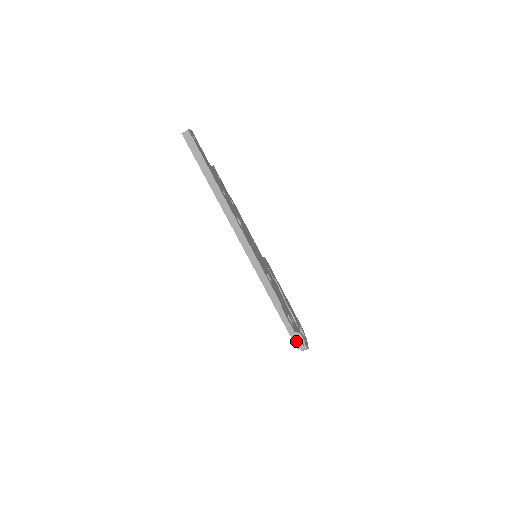
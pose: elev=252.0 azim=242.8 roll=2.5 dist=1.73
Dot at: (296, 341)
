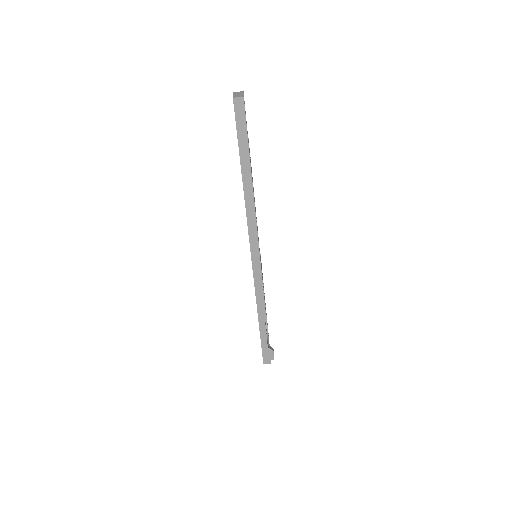
Dot at: (265, 356)
